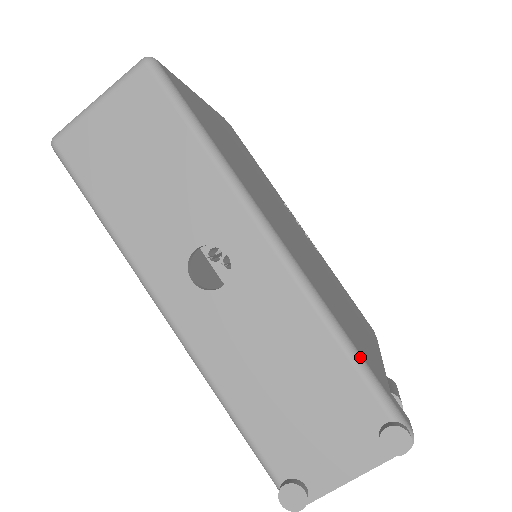
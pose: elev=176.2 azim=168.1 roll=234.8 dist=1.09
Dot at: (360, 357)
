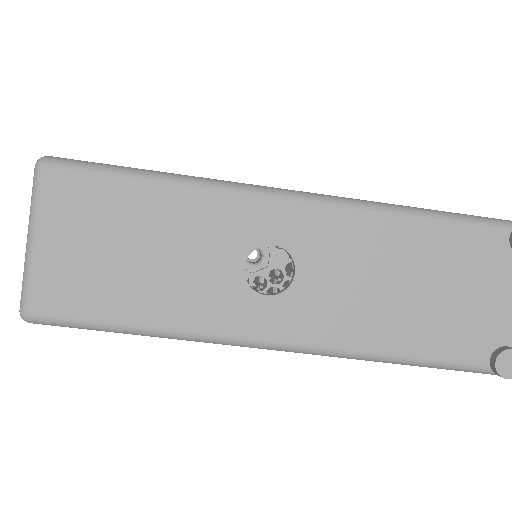
Dot at: (443, 212)
